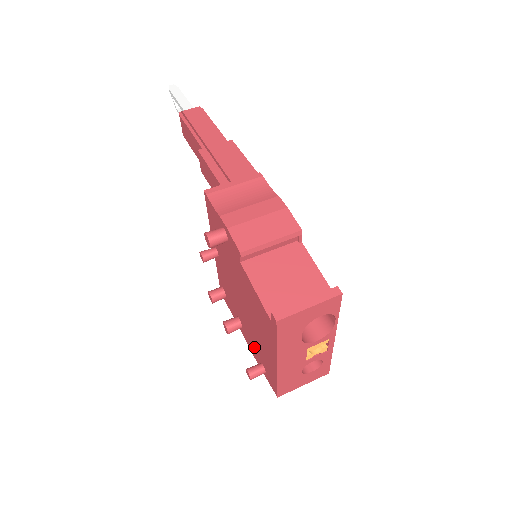
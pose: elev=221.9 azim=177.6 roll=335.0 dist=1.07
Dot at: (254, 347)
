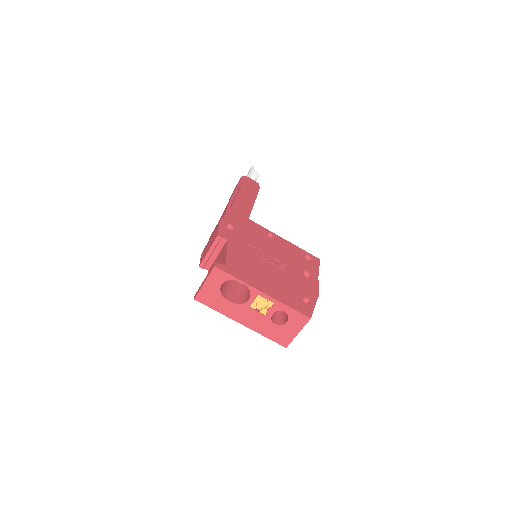
Dot at: occluded
